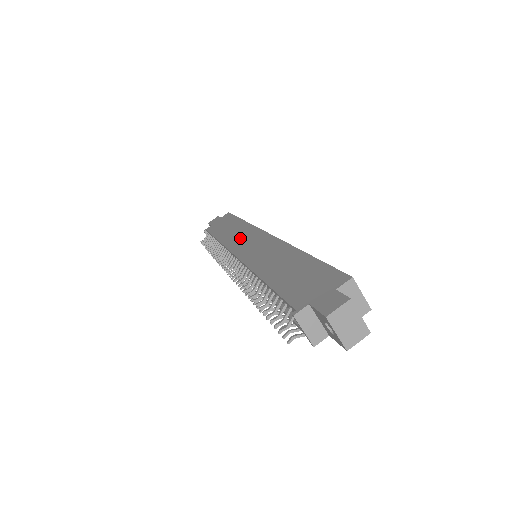
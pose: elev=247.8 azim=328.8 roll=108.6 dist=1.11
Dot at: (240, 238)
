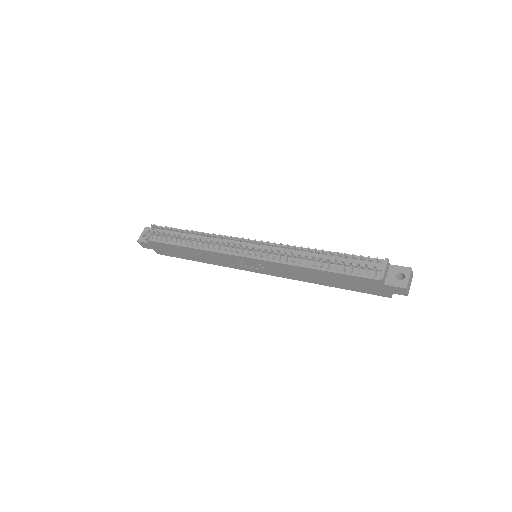
Dot at: occluded
